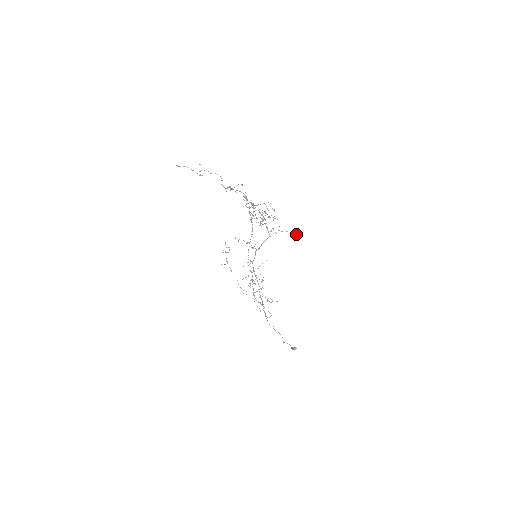
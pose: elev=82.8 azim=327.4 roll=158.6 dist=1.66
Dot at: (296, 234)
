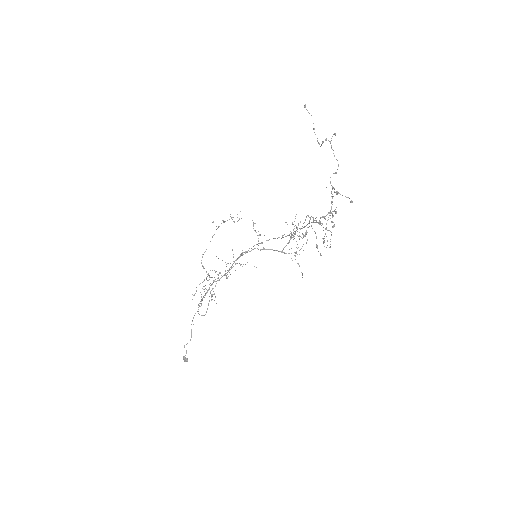
Dot at: occluded
